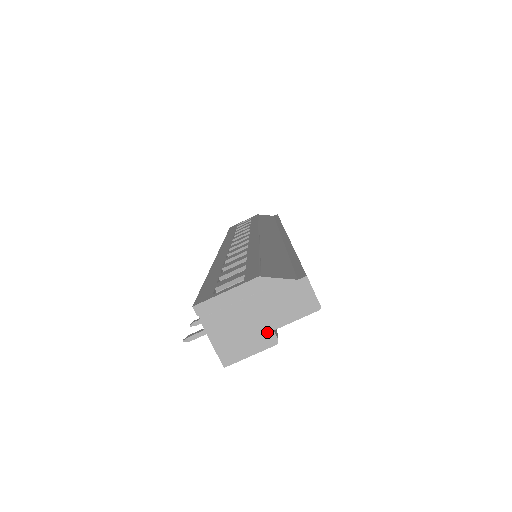
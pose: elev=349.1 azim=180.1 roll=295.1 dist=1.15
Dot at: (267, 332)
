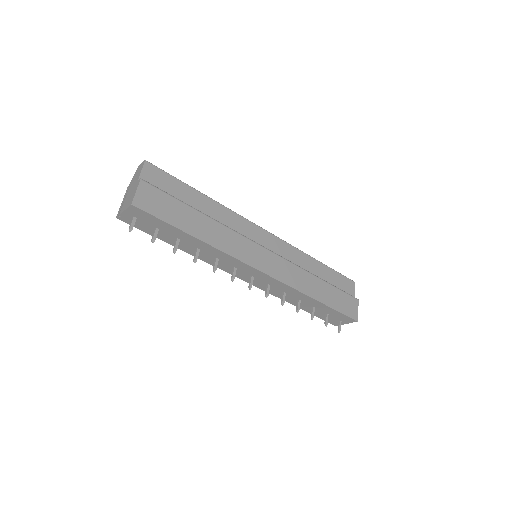
Dot at: (136, 184)
